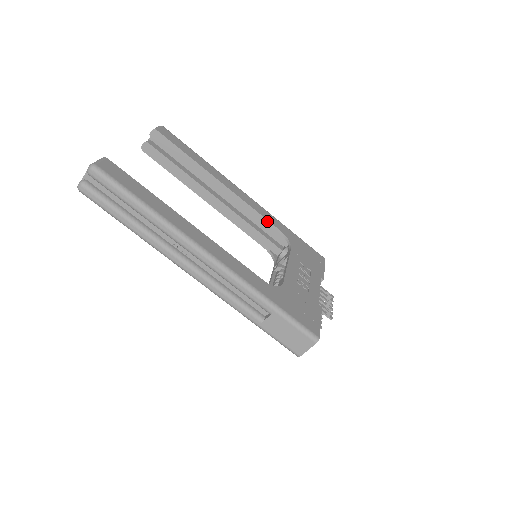
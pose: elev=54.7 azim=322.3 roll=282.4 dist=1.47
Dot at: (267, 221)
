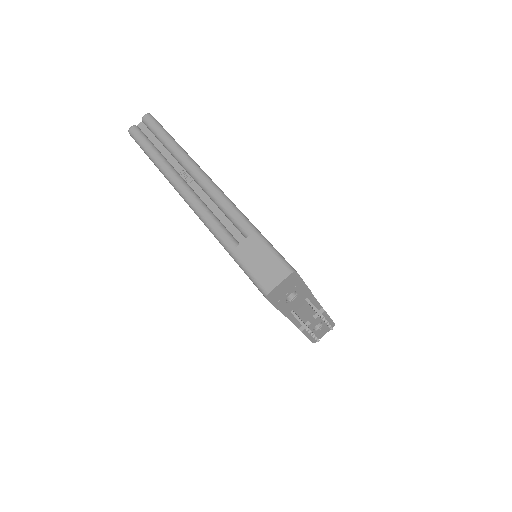
Dot at: occluded
